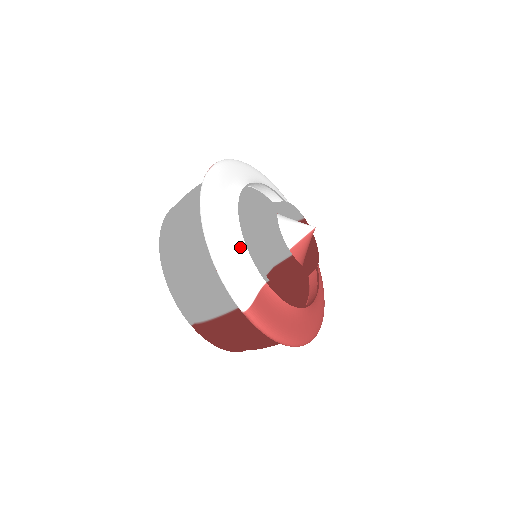
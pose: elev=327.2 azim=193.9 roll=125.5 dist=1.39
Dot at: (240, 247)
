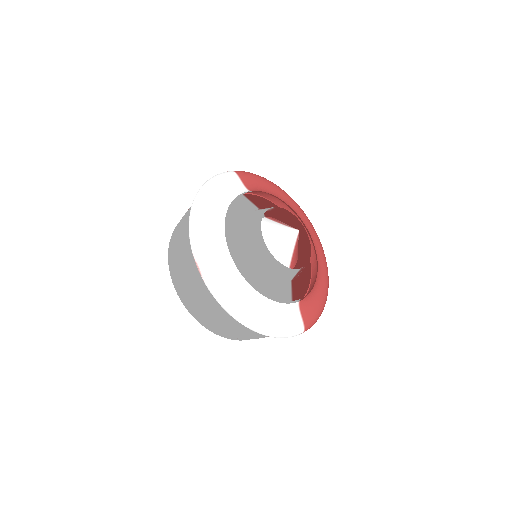
Dot at: (273, 307)
